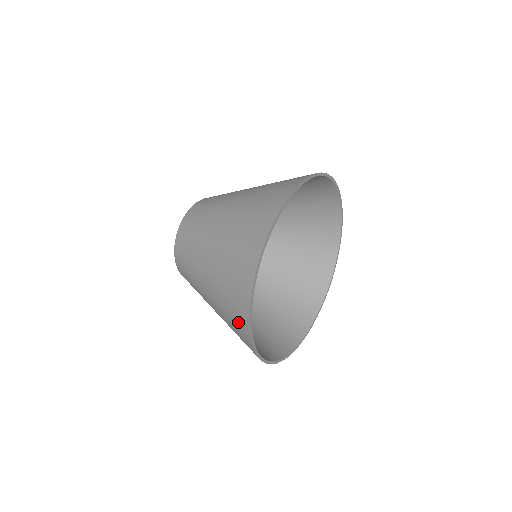
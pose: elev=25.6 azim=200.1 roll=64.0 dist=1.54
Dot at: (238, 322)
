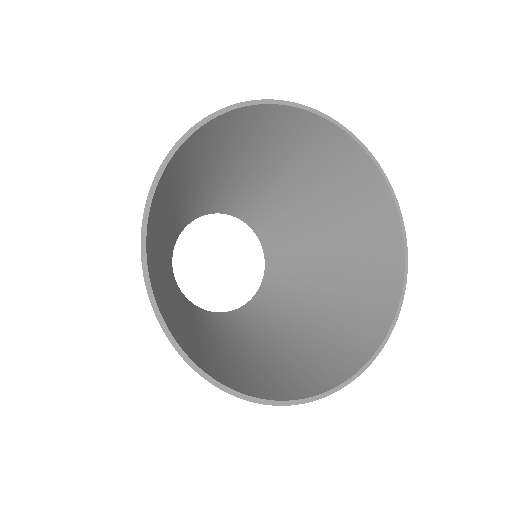
Dot at: occluded
